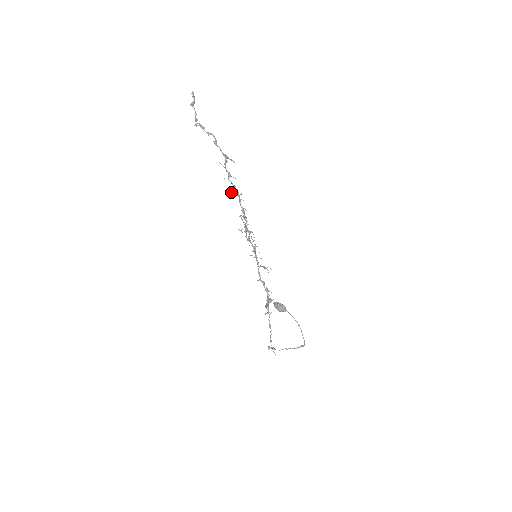
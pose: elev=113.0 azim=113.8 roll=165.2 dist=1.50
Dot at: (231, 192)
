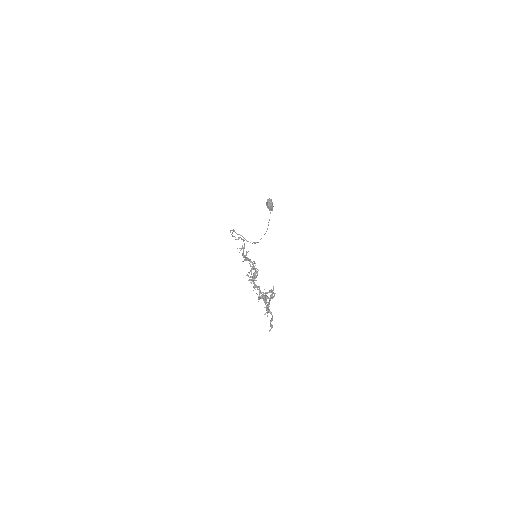
Dot at: (257, 289)
